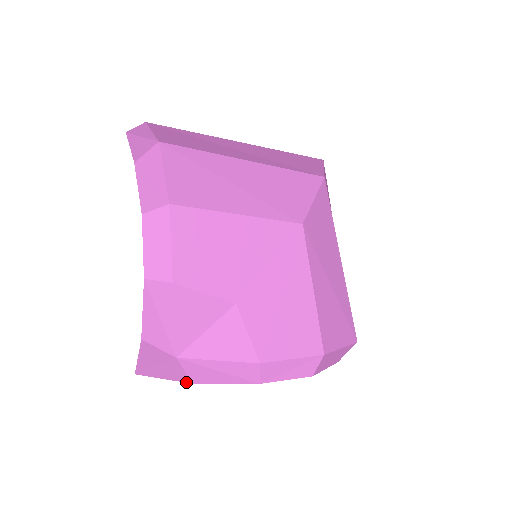
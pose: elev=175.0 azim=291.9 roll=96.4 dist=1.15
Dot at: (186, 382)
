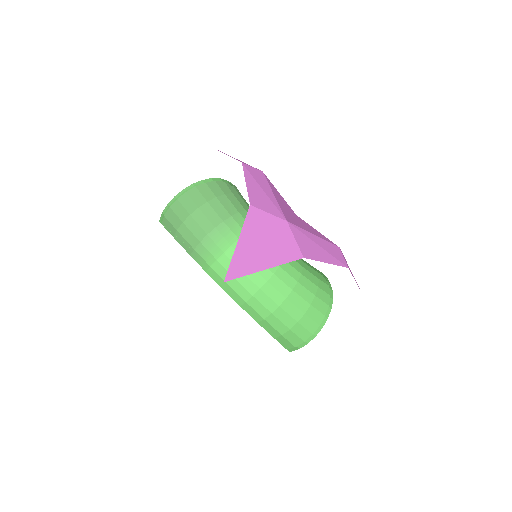
Dot at: (297, 259)
